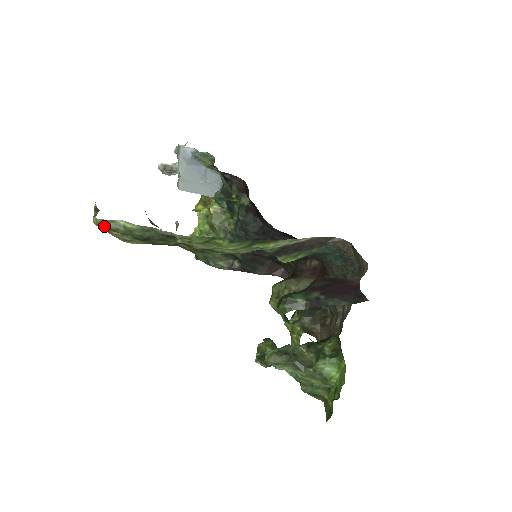
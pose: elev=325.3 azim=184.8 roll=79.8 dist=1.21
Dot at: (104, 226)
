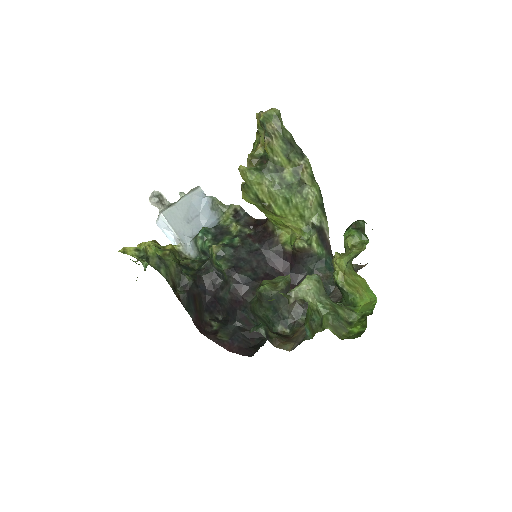
Dot at: (278, 115)
